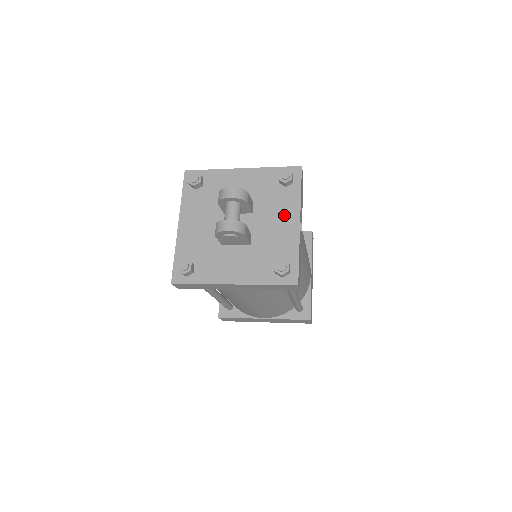
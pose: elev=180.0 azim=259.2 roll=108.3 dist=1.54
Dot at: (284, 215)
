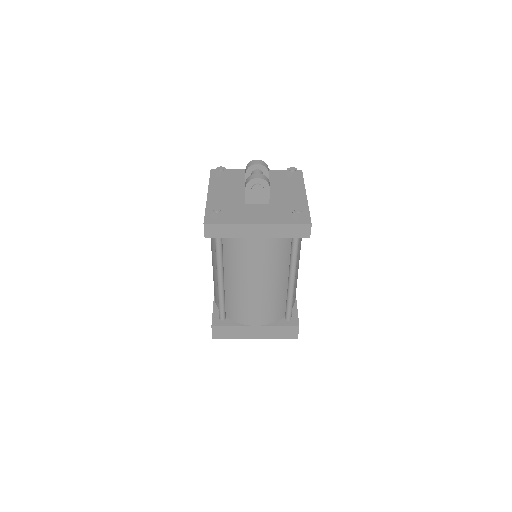
Dot at: (293, 191)
